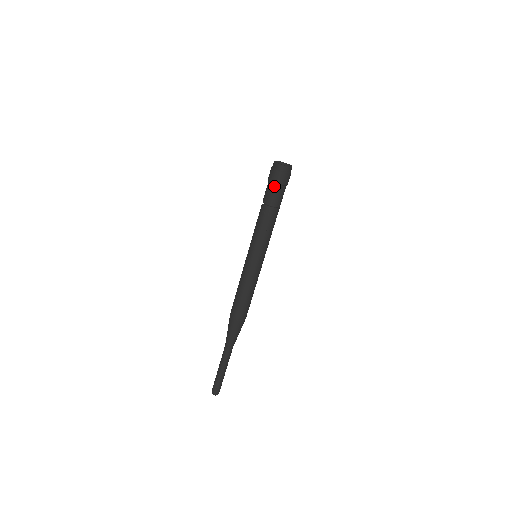
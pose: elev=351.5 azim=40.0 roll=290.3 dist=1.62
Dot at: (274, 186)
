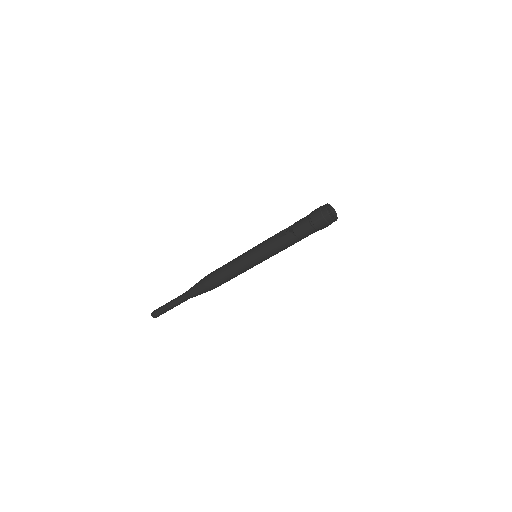
Dot at: (315, 230)
